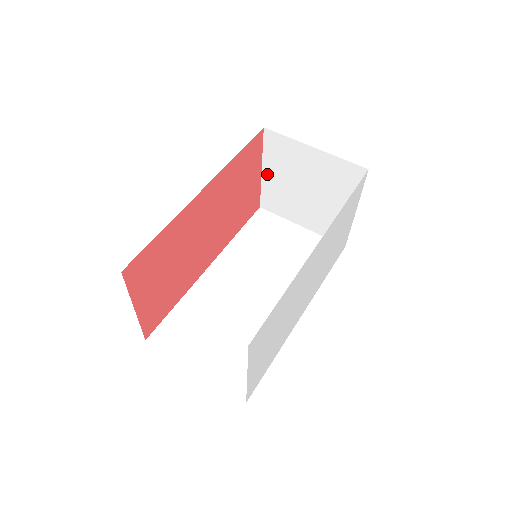
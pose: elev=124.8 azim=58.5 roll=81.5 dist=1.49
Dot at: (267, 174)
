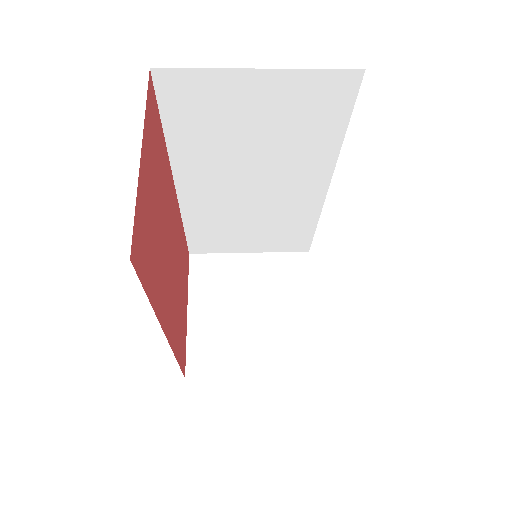
Dot at: (195, 313)
